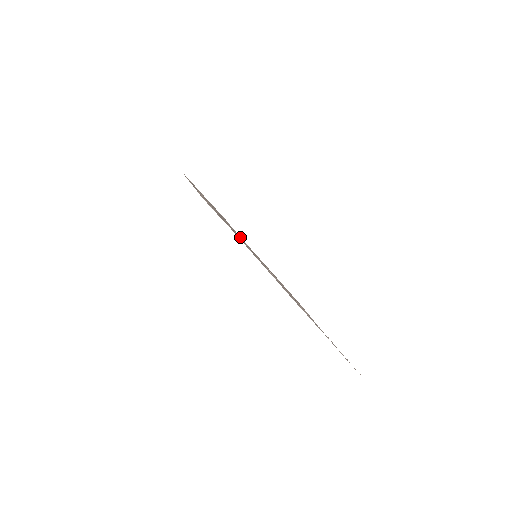
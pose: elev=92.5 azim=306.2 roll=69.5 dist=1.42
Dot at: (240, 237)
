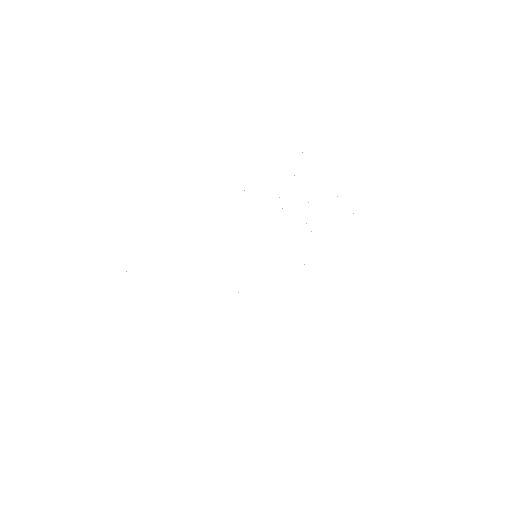
Dot at: occluded
